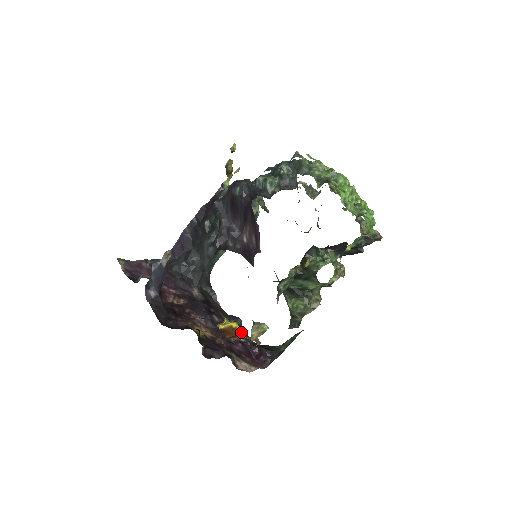
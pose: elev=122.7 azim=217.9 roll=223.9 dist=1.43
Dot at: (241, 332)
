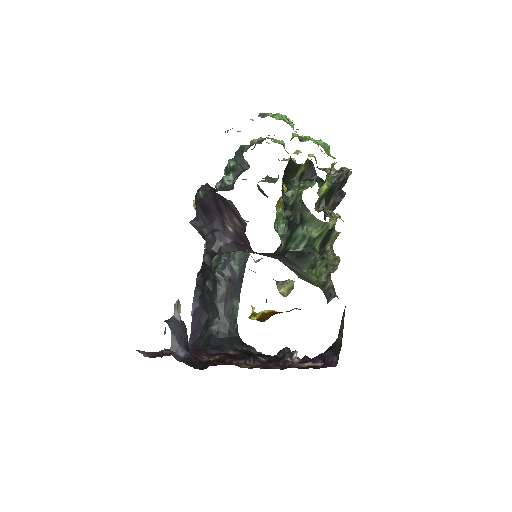
Dot at: (276, 312)
